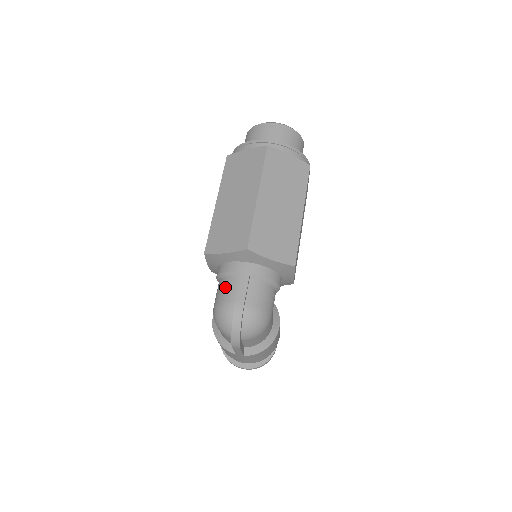
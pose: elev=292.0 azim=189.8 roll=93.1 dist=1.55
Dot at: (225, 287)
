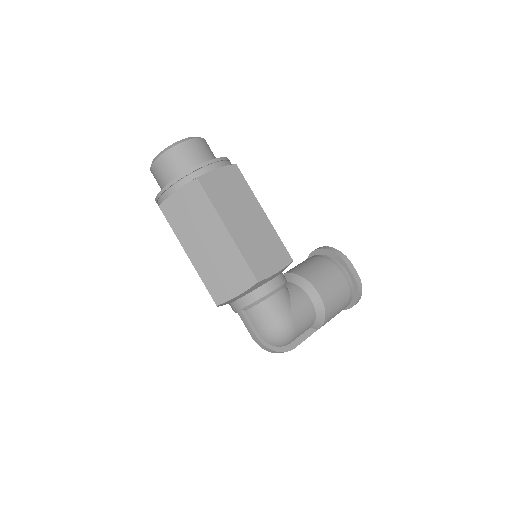
Dot at: occluded
